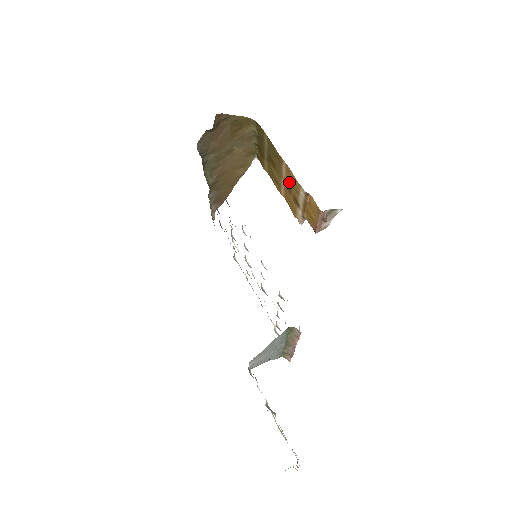
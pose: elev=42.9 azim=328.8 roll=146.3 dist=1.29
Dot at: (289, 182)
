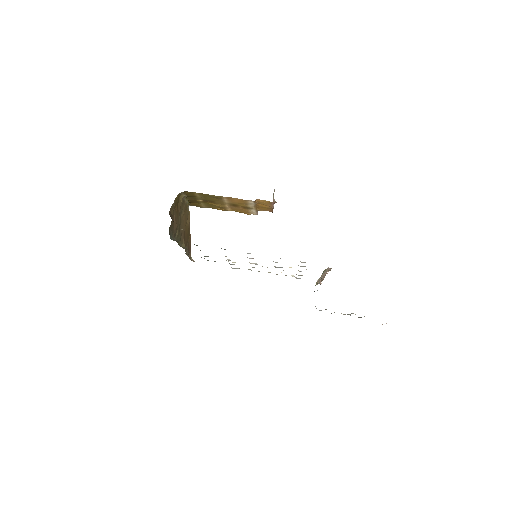
Dot at: (234, 203)
